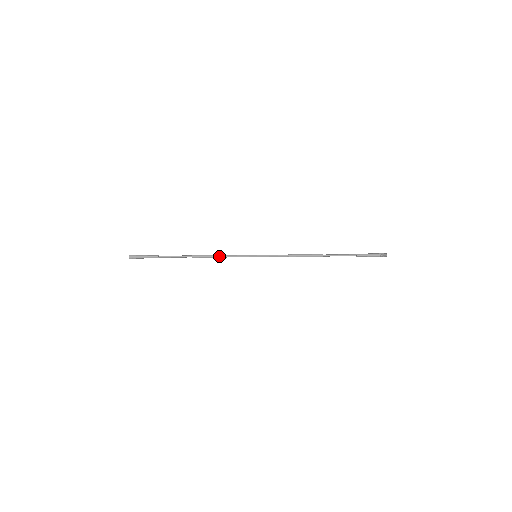
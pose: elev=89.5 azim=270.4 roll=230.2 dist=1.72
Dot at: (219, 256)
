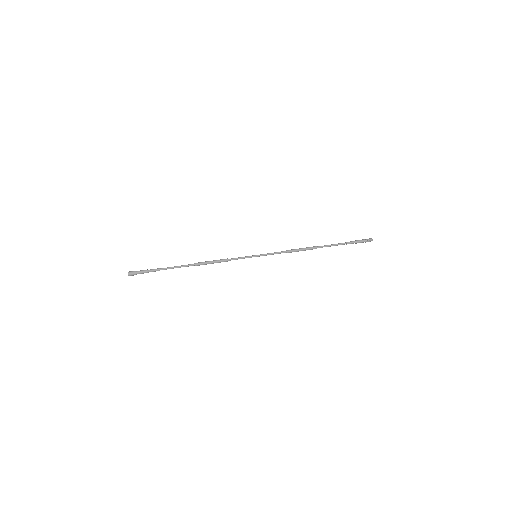
Dot at: (220, 259)
